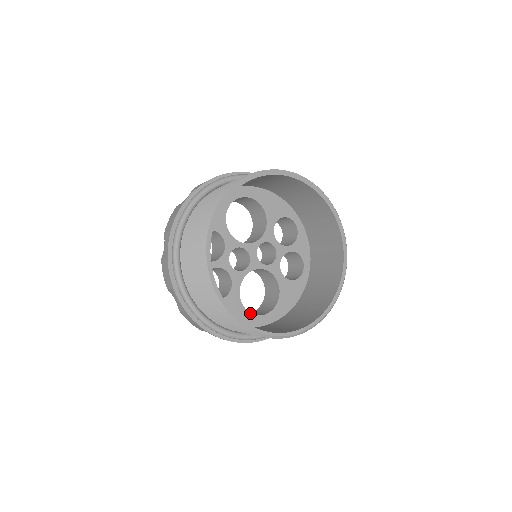
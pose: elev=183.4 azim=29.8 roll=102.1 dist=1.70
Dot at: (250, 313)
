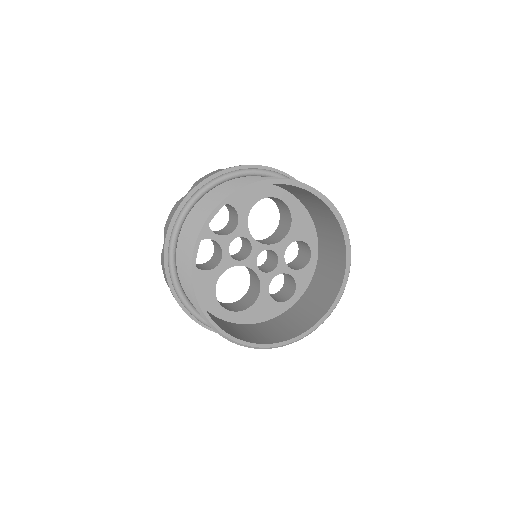
Dot at: (217, 300)
